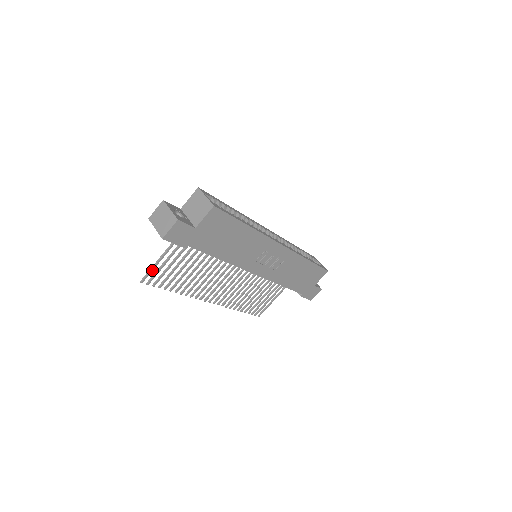
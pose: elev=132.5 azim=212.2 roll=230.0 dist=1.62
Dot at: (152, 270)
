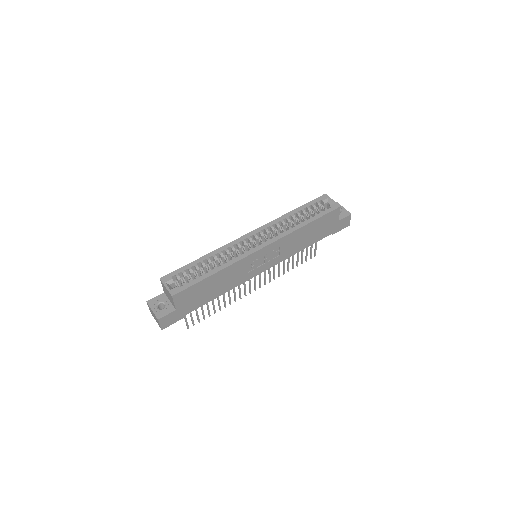
Dot at: occluded
